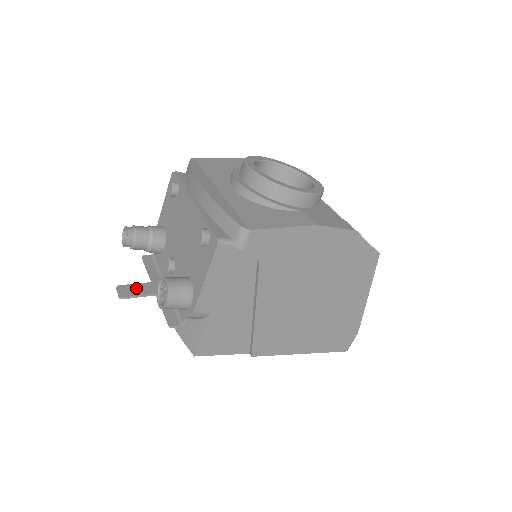
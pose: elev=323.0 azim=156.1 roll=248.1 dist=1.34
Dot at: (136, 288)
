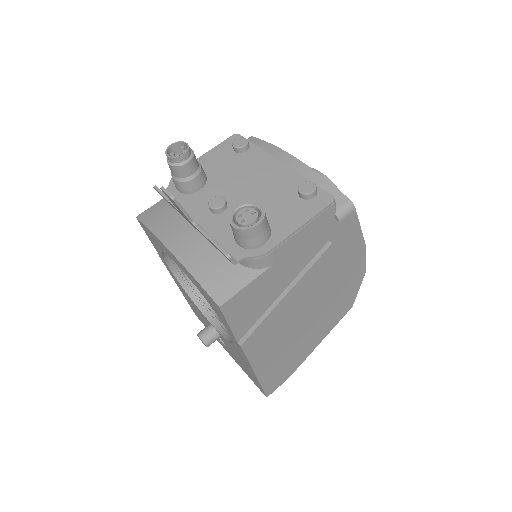
Dot at: occluded
